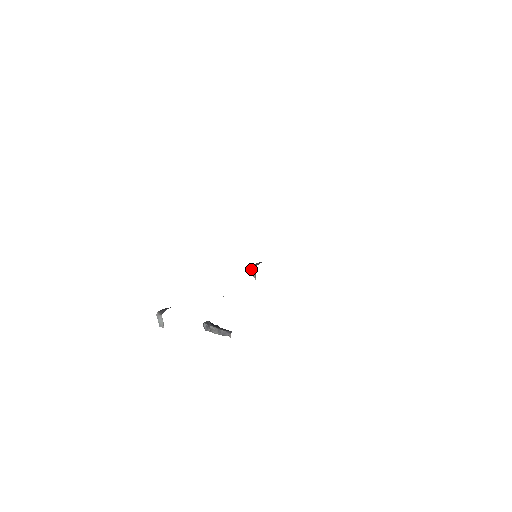
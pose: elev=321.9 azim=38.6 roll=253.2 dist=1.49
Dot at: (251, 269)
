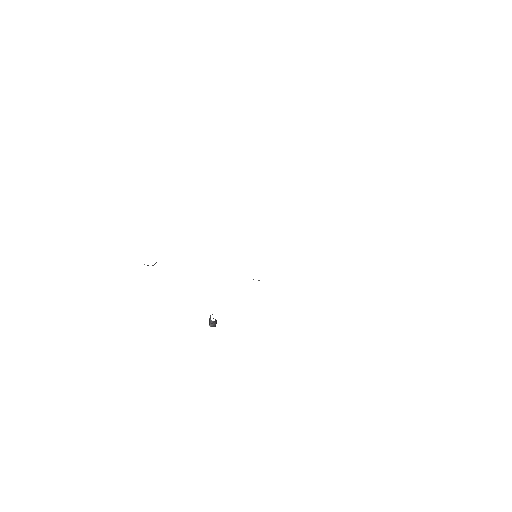
Dot at: occluded
